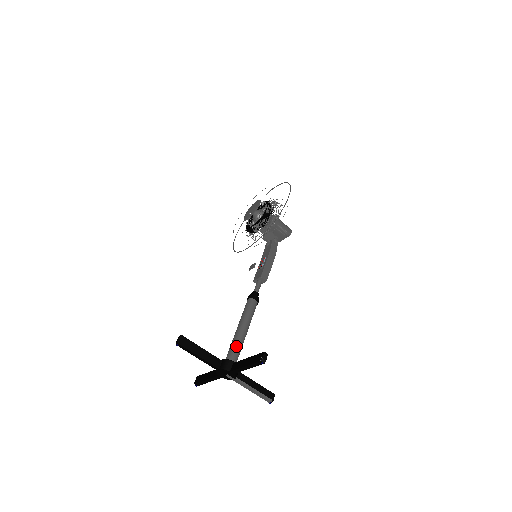
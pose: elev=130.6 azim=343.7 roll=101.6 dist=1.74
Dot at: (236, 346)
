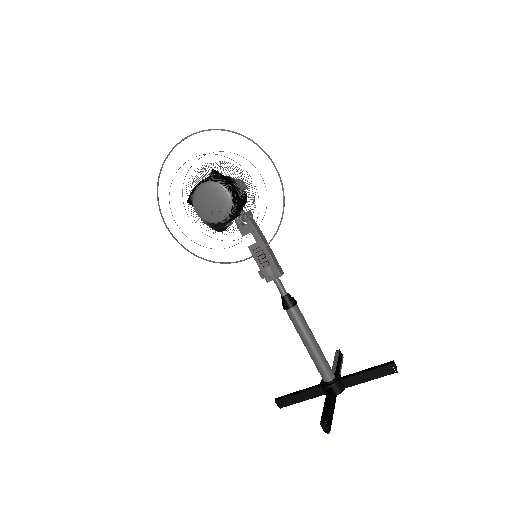
Dot at: (326, 363)
